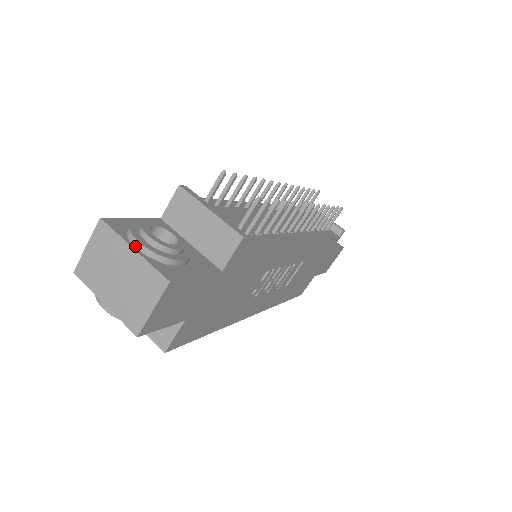
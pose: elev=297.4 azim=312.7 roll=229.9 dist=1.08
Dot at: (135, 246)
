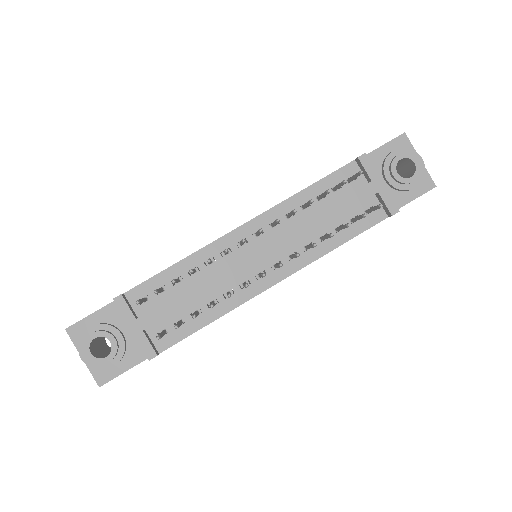
Dot at: (82, 358)
